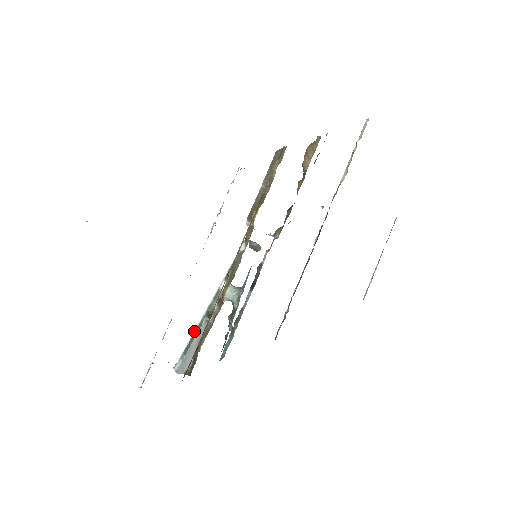
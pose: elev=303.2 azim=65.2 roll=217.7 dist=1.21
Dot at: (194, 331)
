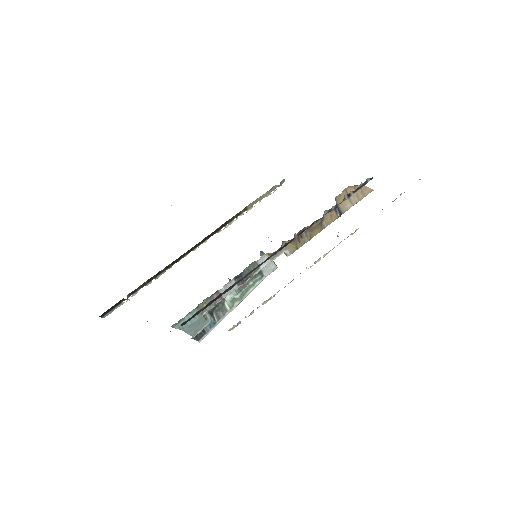
Dot at: occluded
